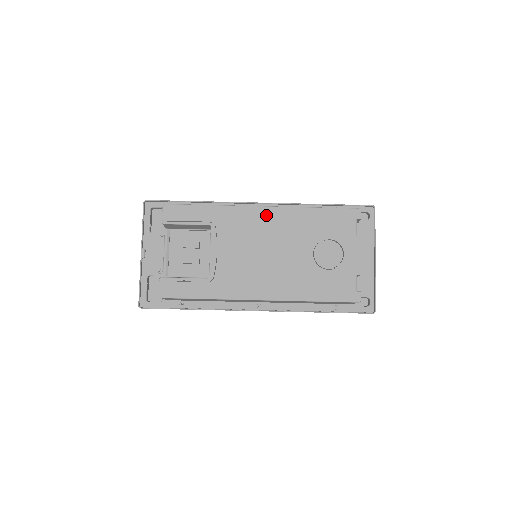
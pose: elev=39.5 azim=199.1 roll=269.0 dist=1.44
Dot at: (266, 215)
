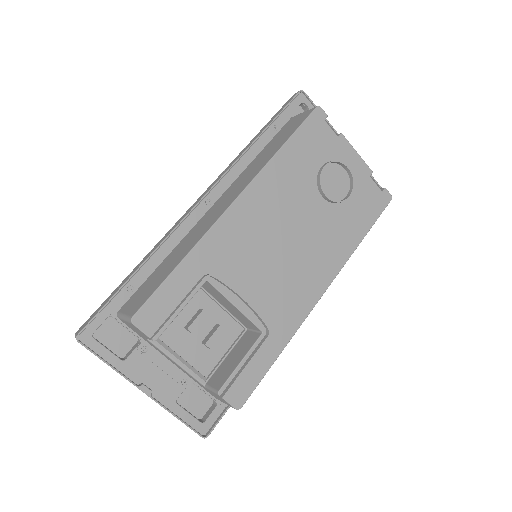
Dot at: (247, 206)
